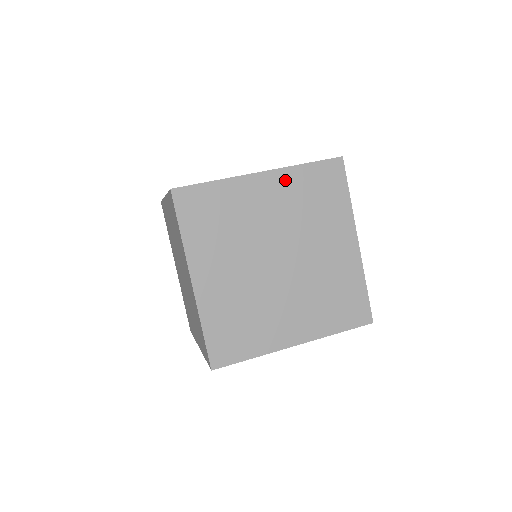
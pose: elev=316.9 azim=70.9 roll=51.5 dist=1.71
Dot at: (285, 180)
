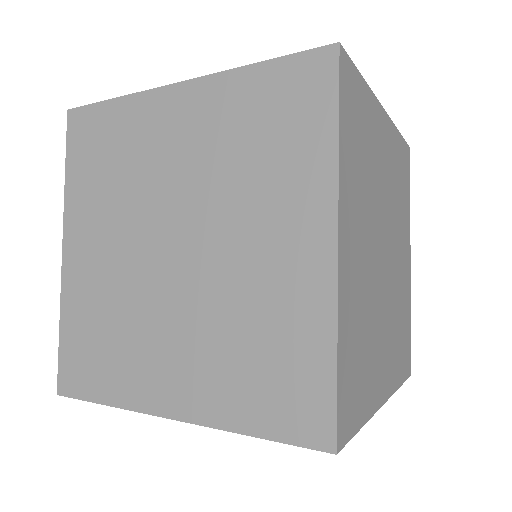
Dot at: (214, 97)
